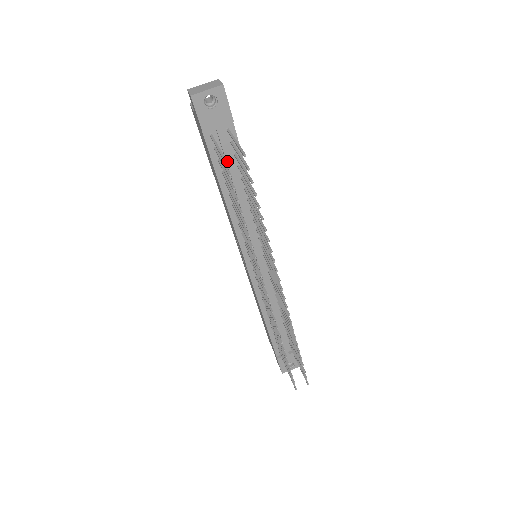
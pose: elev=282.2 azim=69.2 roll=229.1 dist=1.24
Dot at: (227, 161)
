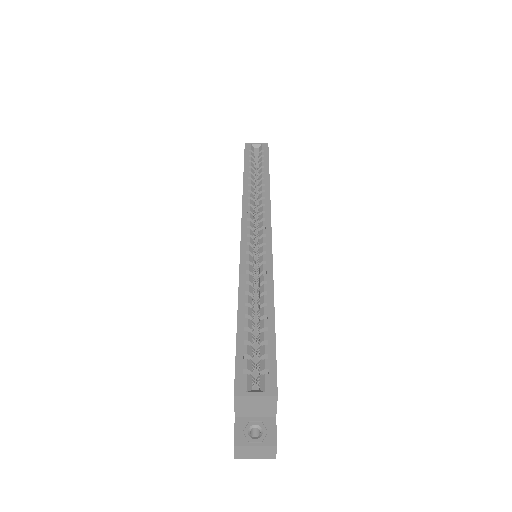
Dot at: occluded
